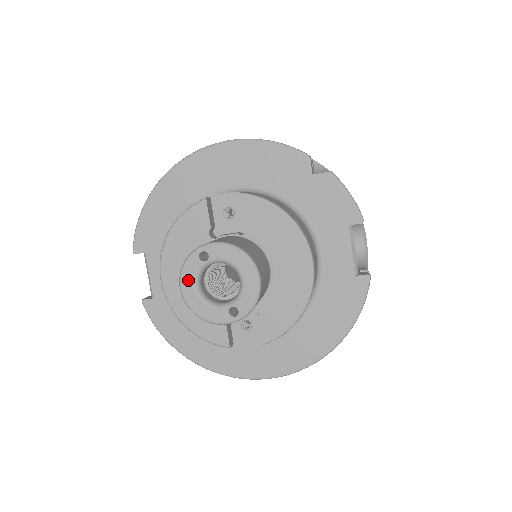
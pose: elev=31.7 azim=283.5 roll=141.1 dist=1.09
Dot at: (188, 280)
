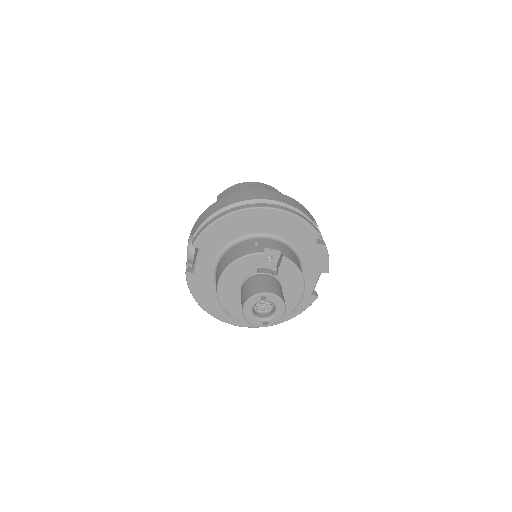
Dot at: (250, 305)
